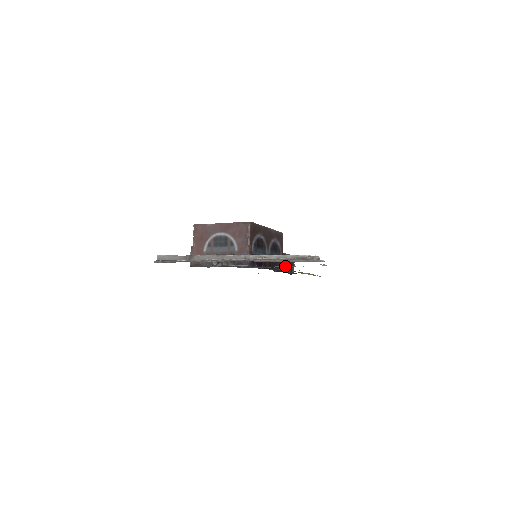
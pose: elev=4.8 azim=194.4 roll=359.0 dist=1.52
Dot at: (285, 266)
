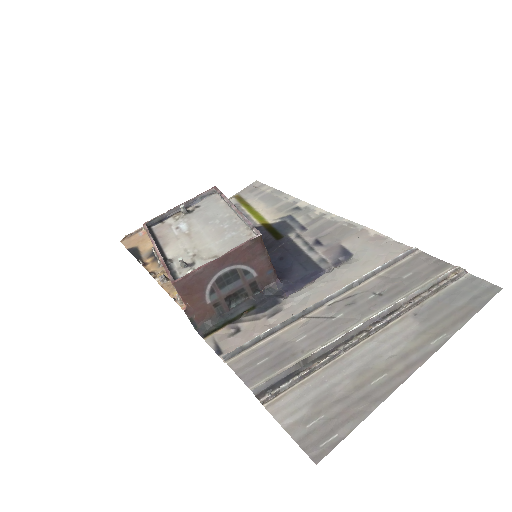
Dot at: (335, 261)
